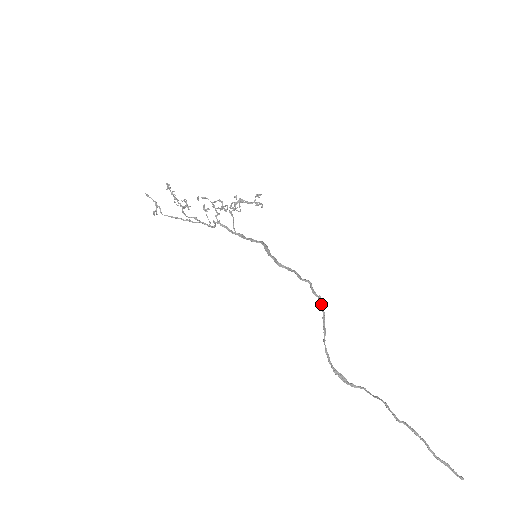
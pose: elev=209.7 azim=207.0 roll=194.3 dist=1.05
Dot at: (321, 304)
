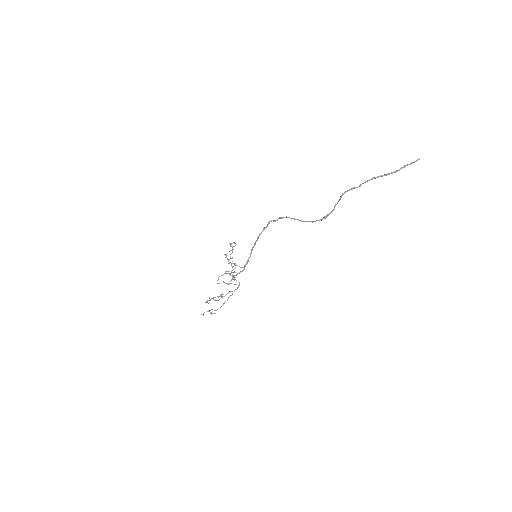
Dot at: occluded
